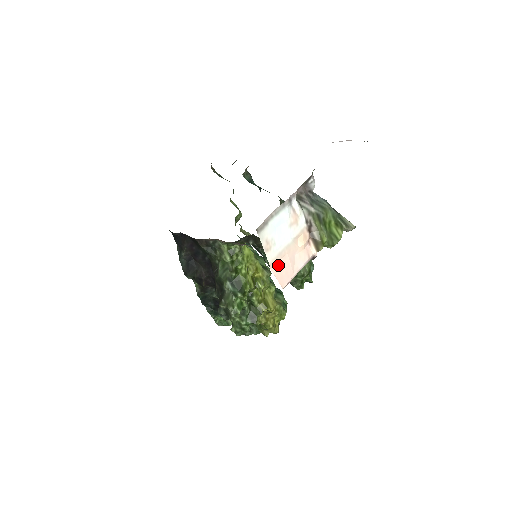
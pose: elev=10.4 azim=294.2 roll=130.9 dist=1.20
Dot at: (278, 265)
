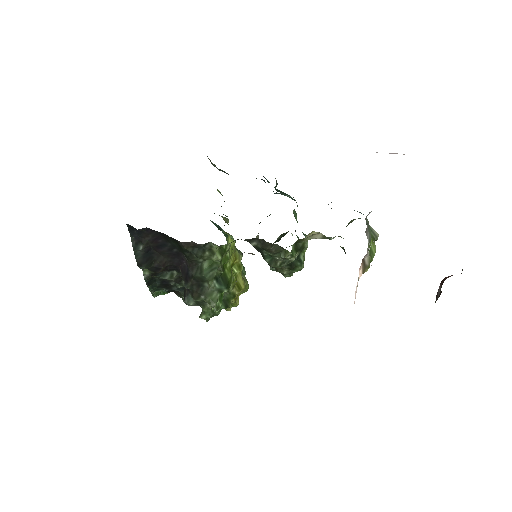
Dot at: occluded
